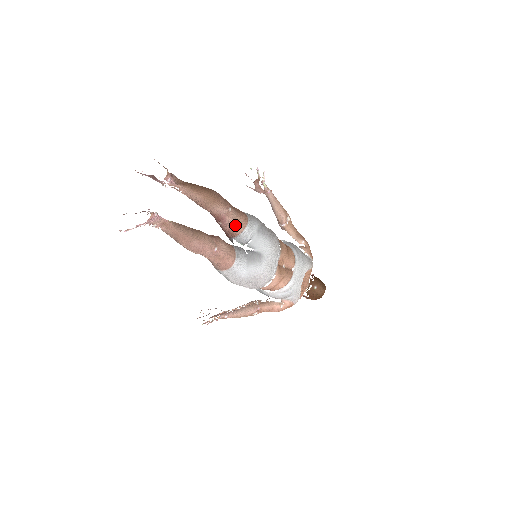
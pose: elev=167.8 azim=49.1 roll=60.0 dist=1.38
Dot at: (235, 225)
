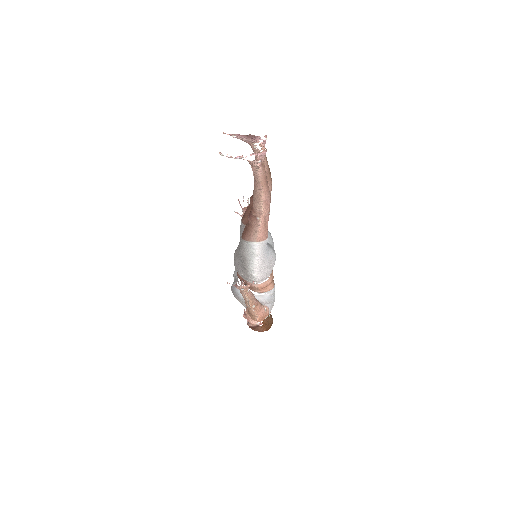
Dot at: occluded
